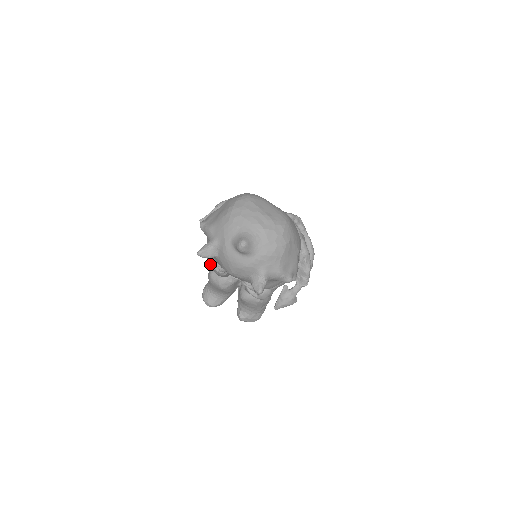
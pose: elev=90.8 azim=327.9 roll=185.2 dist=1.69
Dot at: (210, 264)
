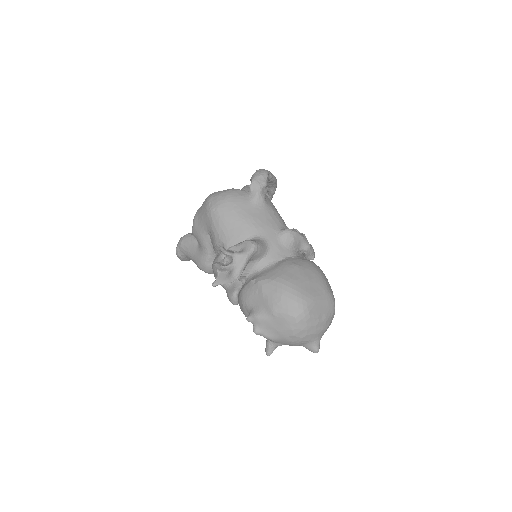
Dot at: occluded
